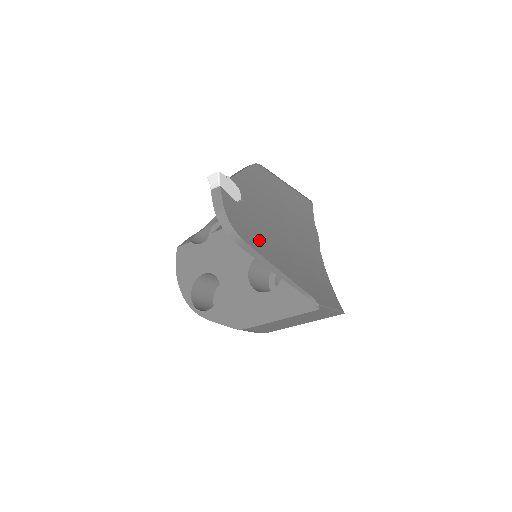
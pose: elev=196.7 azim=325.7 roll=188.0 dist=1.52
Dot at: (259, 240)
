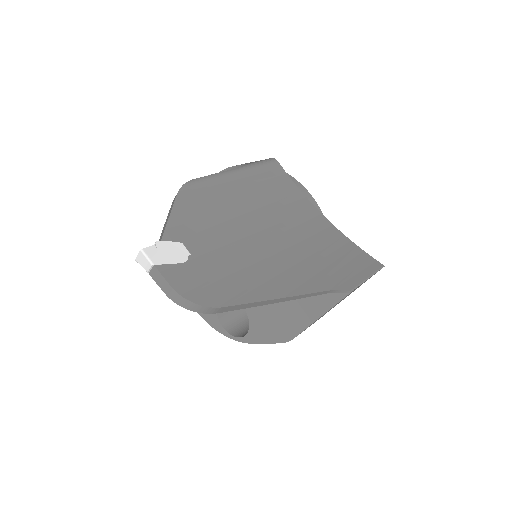
Dot at: (239, 283)
